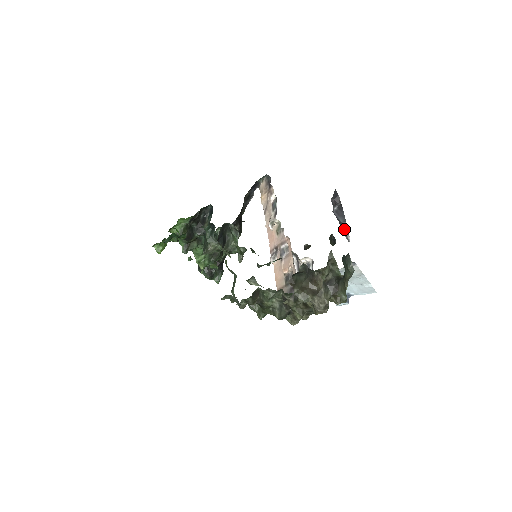
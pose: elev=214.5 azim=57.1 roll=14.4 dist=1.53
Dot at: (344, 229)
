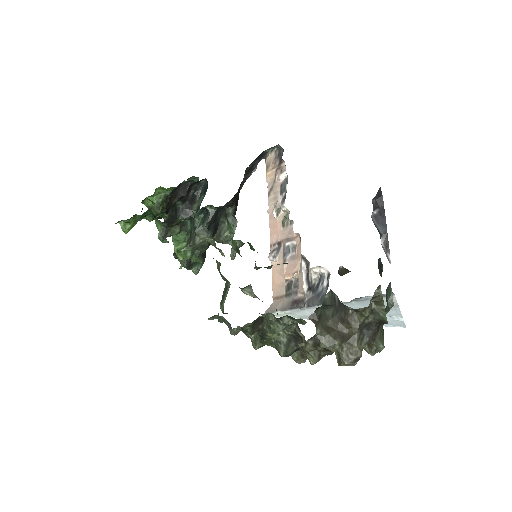
Dot at: (383, 243)
